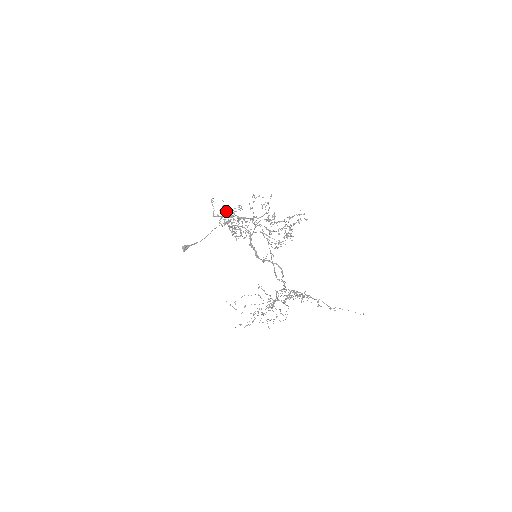
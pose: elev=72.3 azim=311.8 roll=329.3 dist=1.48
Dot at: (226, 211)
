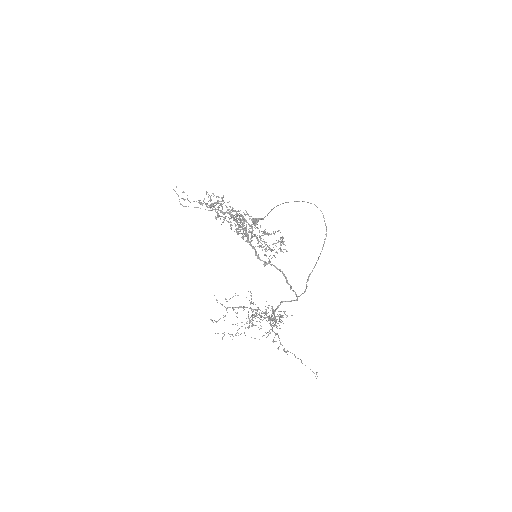
Dot at: (218, 200)
